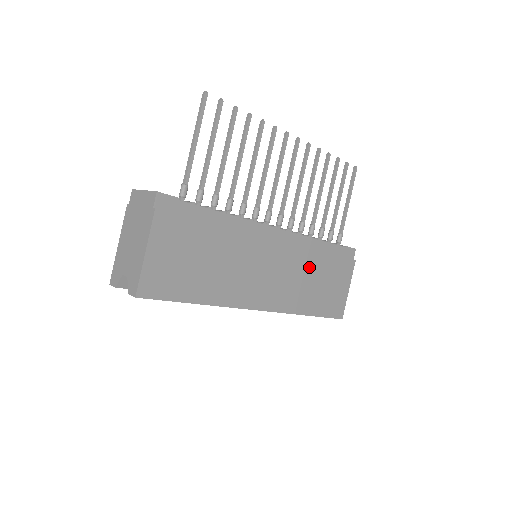
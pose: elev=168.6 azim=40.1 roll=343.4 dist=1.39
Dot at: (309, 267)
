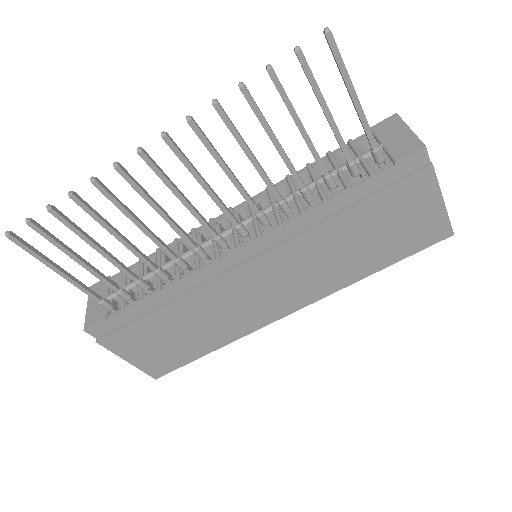
Dot at: (332, 241)
